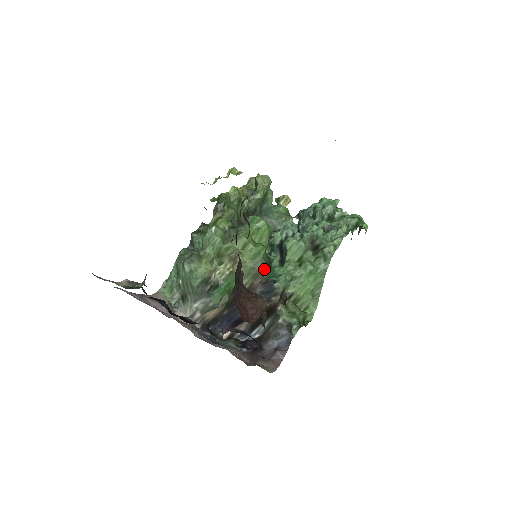
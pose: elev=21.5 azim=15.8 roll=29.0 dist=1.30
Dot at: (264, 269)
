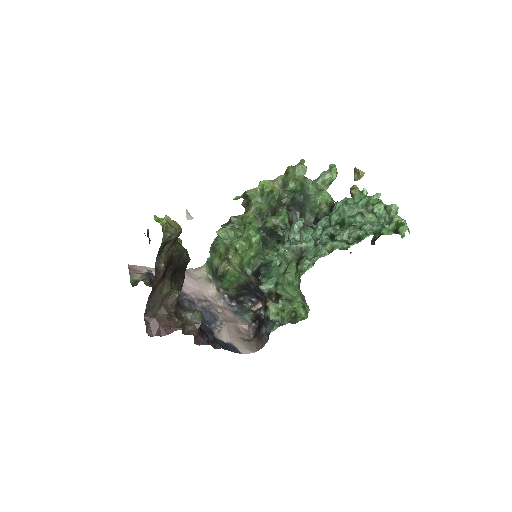
Dot at: (247, 274)
